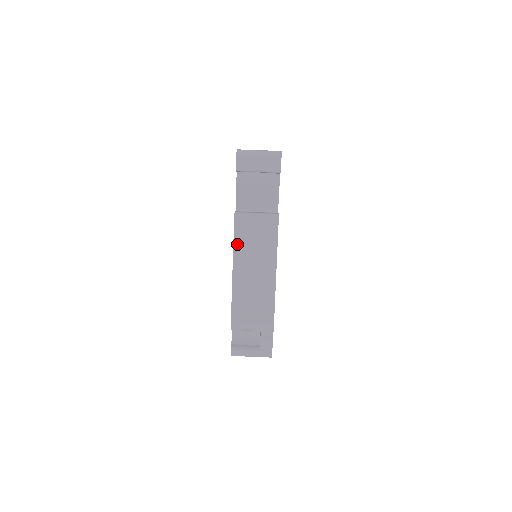
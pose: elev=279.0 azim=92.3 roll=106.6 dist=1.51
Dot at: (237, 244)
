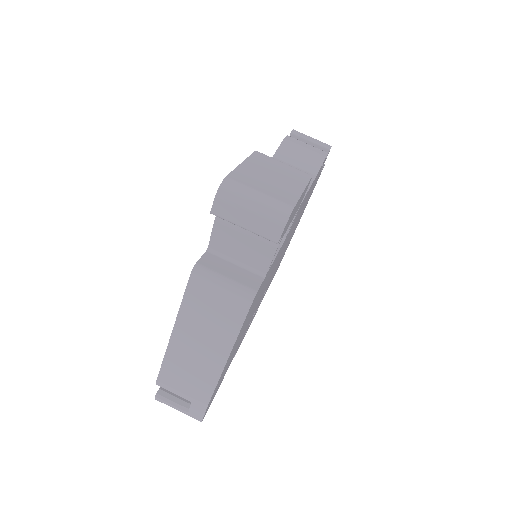
Dot at: (186, 305)
